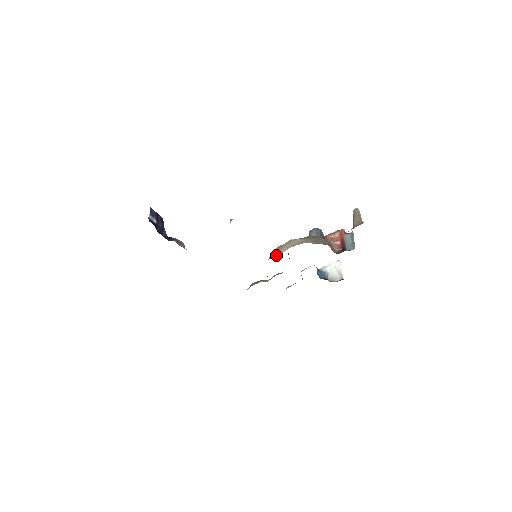
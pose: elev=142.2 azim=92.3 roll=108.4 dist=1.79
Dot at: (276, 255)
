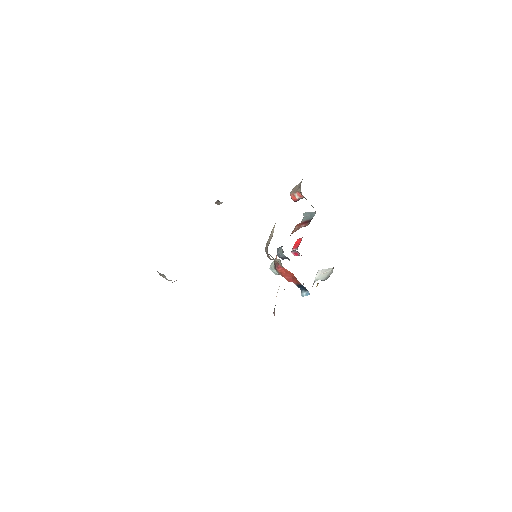
Dot at: (270, 240)
